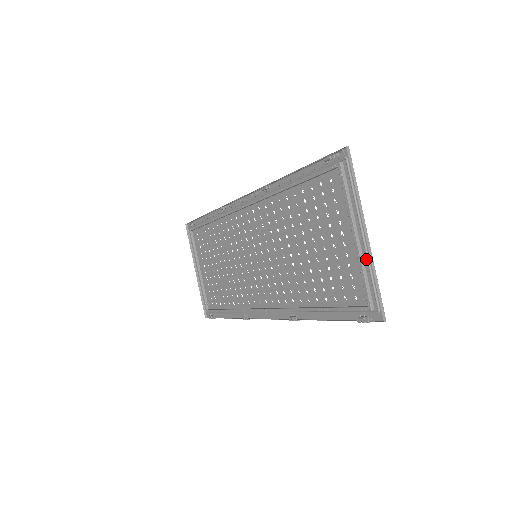
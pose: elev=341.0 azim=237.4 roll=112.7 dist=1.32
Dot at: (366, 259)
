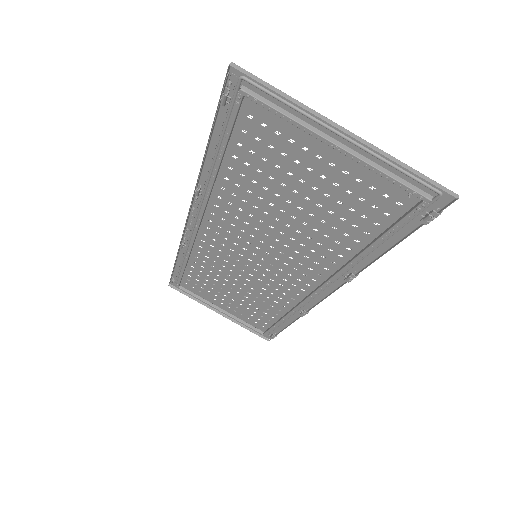
Dot at: (372, 156)
